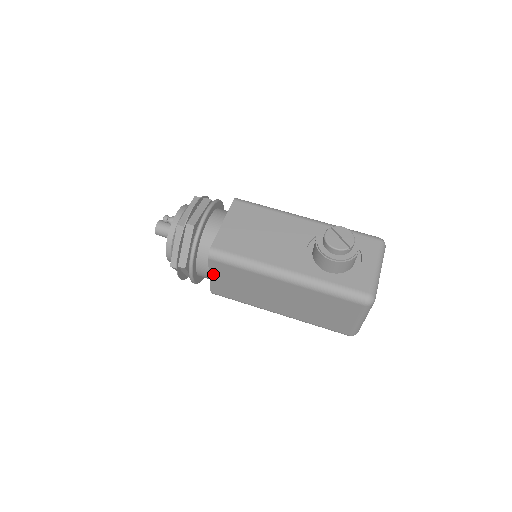
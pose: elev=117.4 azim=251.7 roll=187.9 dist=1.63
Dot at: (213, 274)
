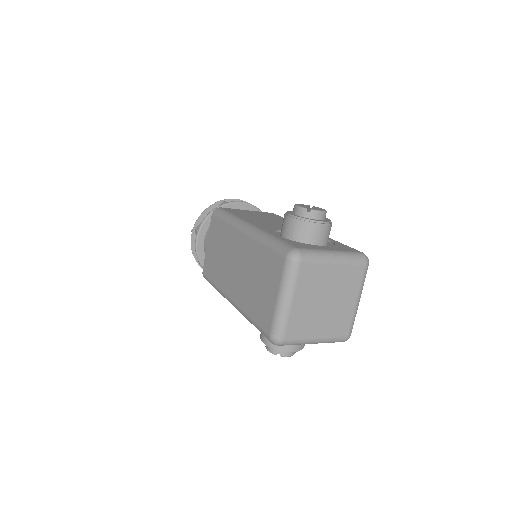
Dot at: (210, 239)
